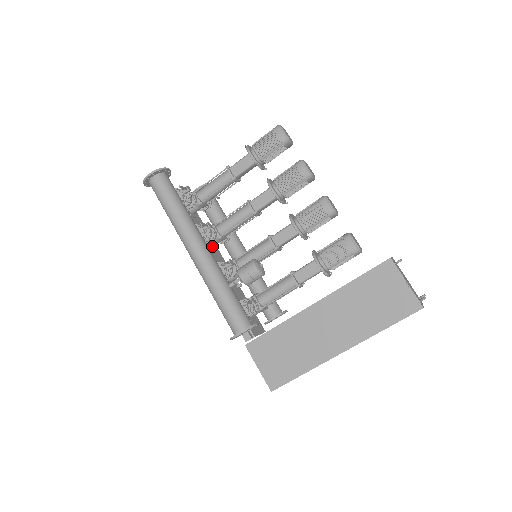
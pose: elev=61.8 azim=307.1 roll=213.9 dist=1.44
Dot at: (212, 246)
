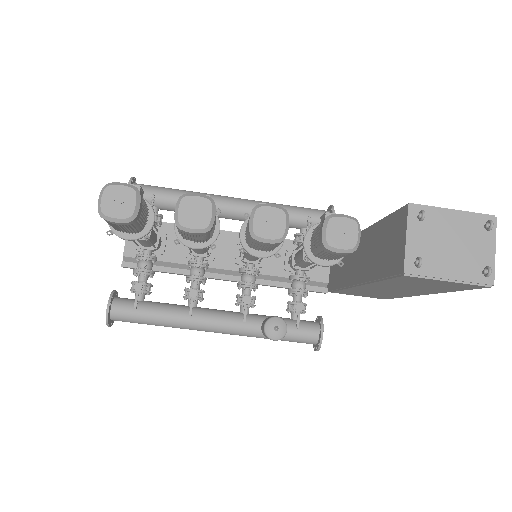
Dot at: occluded
